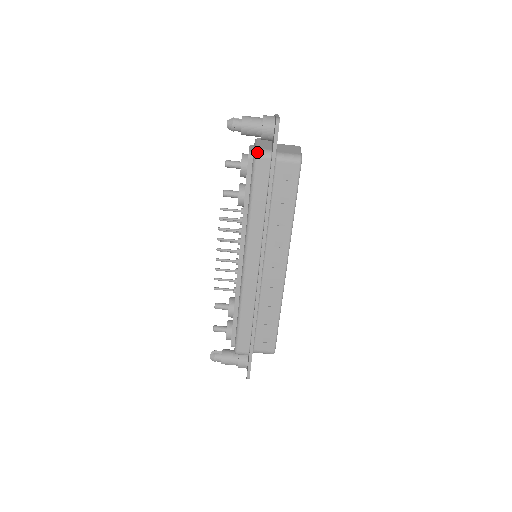
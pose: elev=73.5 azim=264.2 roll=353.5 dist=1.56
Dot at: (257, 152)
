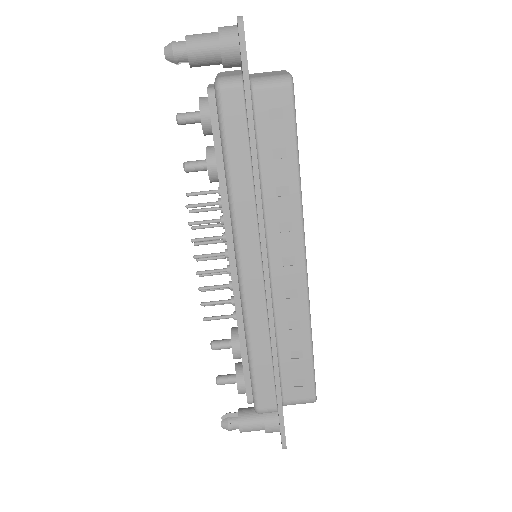
Dot at: (219, 81)
